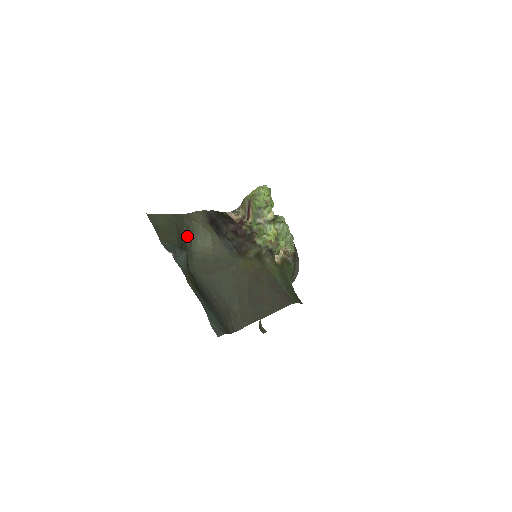
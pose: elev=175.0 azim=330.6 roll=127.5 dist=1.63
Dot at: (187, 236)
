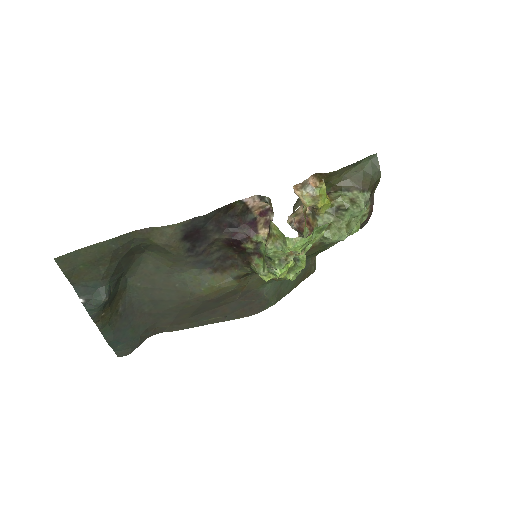
Dot at: (137, 249)
